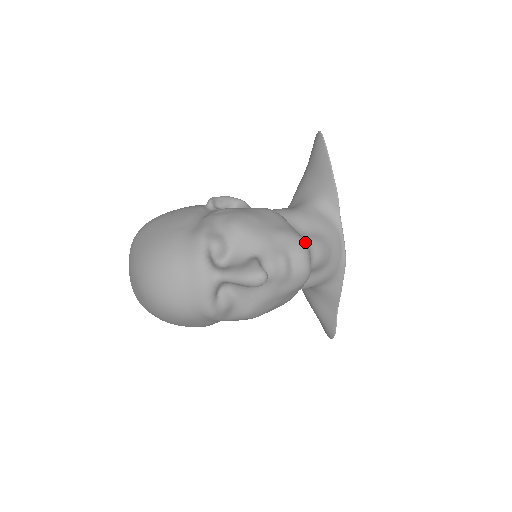
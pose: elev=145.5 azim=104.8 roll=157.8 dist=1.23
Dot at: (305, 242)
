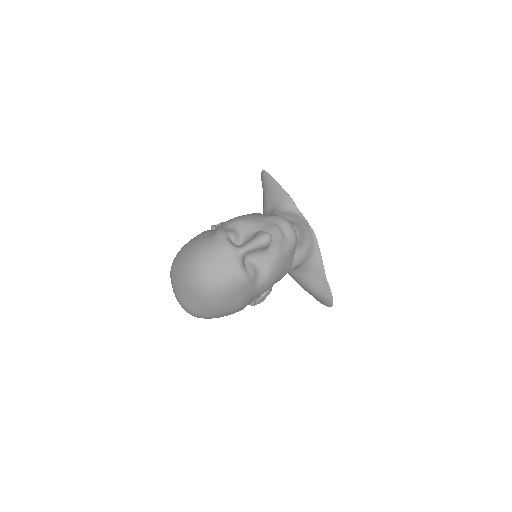
Dot at: (284, 217)
